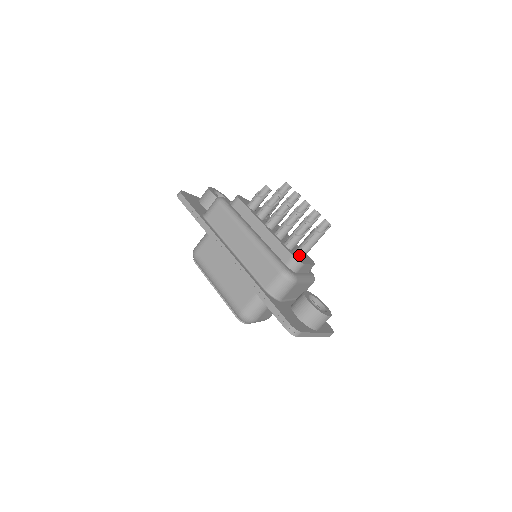
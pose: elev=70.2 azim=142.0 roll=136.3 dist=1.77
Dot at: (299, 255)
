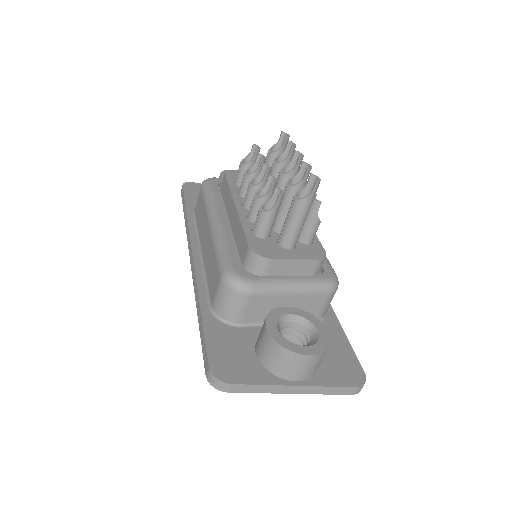
Dot at: (280, 245)
